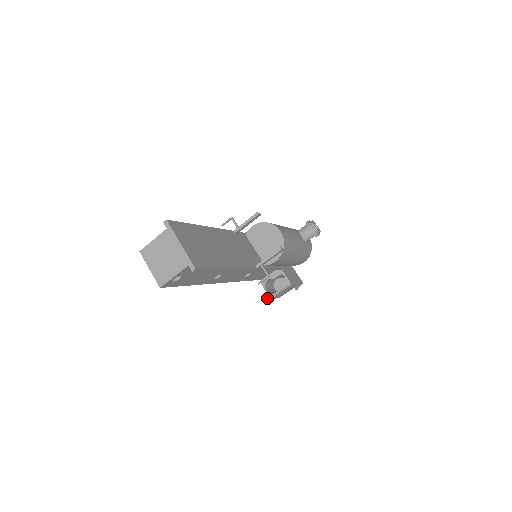
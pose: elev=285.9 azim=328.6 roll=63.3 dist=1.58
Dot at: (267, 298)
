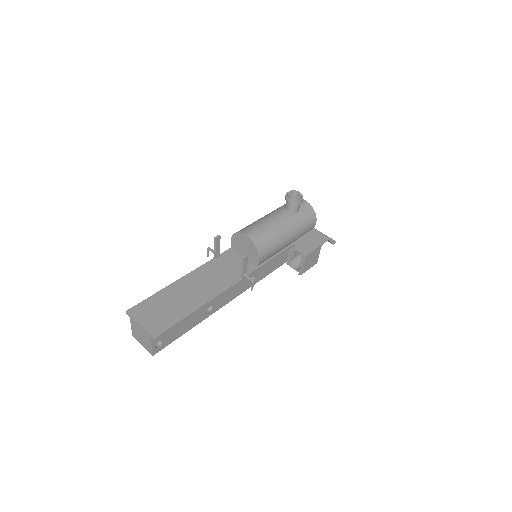
Dot at: occluded
